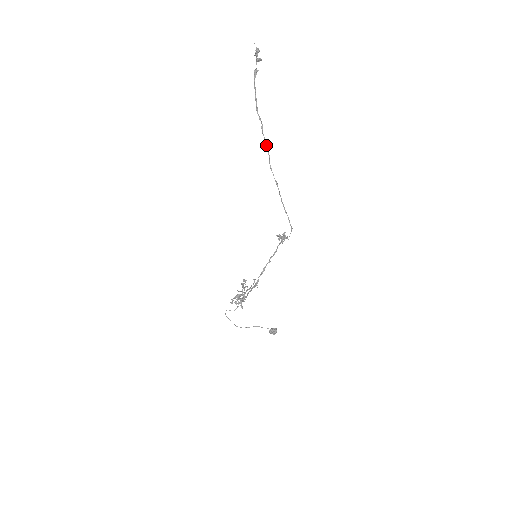
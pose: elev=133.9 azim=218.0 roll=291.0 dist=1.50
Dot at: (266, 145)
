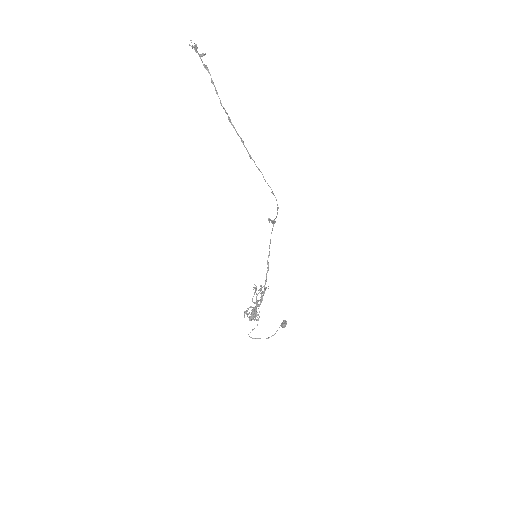
Dot at: occluded
